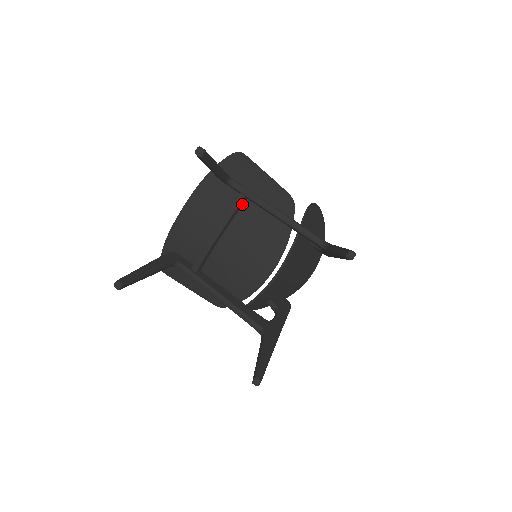
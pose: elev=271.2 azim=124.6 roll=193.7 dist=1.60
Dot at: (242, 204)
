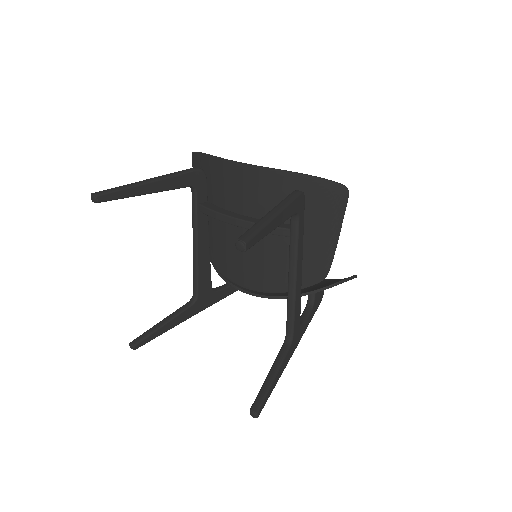
Dot at: occluded
